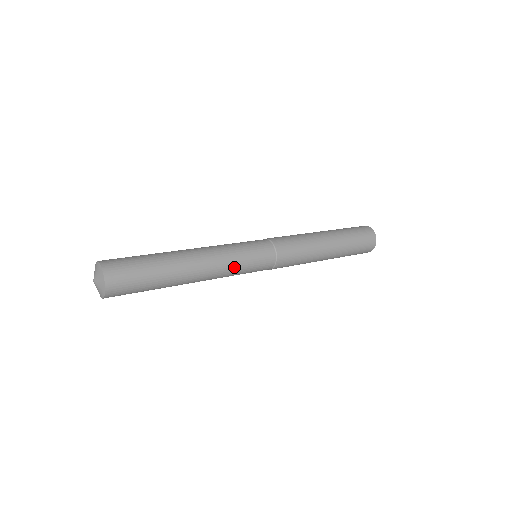
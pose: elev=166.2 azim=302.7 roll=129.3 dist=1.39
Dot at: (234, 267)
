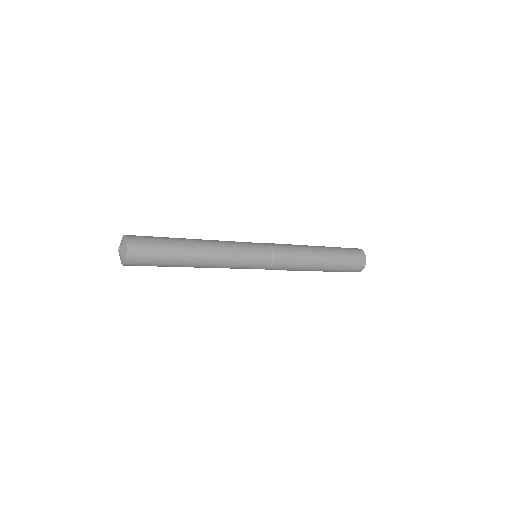
Dot at: (234, 262)
